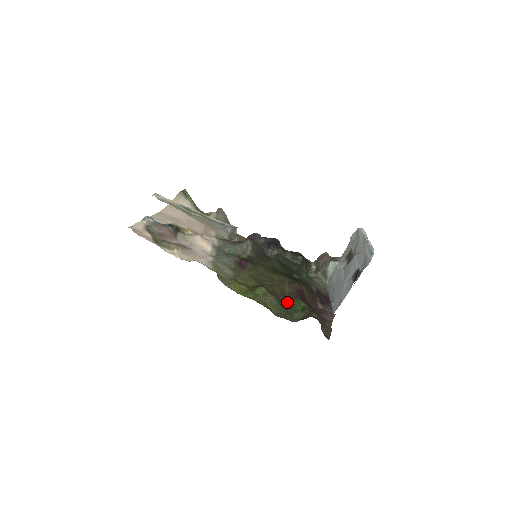
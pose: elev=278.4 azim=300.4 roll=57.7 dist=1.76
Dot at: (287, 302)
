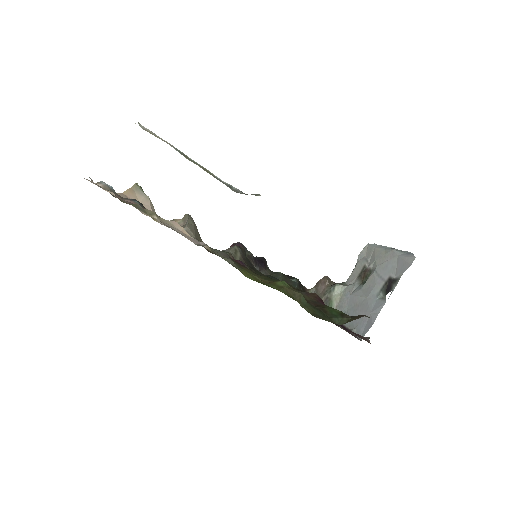
Dot at: (316, 306)
